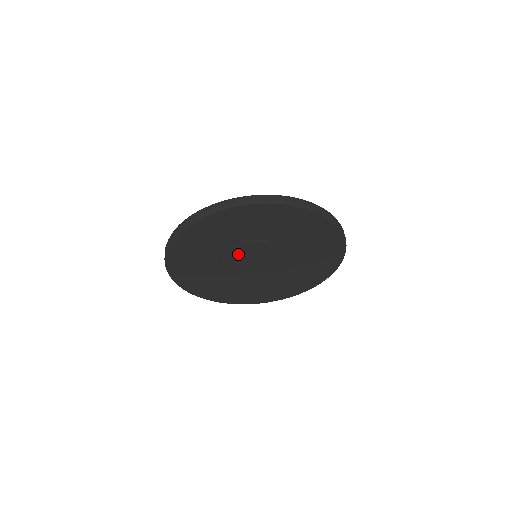
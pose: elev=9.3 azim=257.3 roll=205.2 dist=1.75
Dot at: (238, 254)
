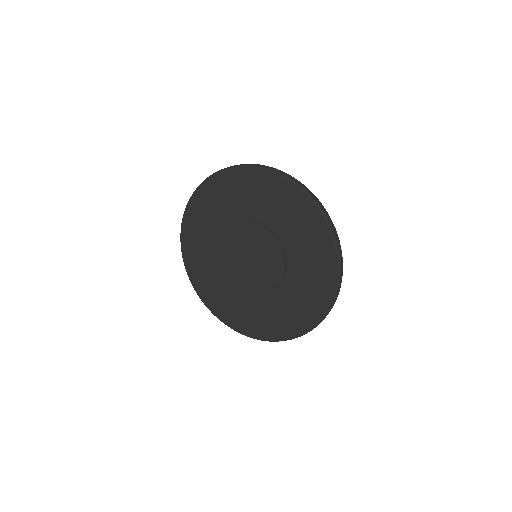
Dot at: (229, 249)
